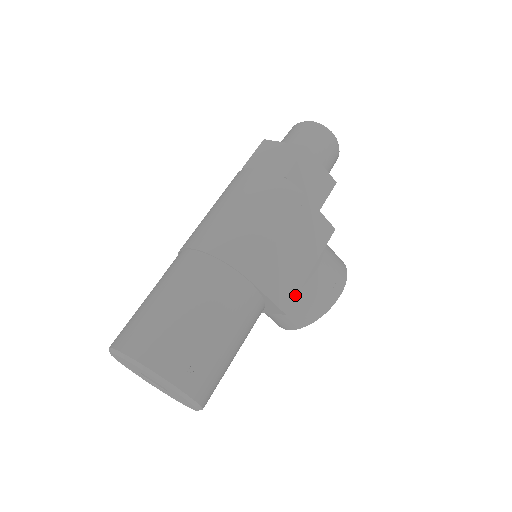
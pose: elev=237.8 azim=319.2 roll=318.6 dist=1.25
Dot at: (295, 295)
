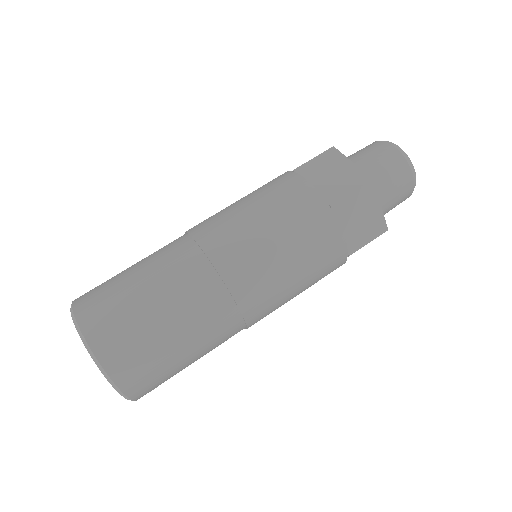
Dot at: occluded
